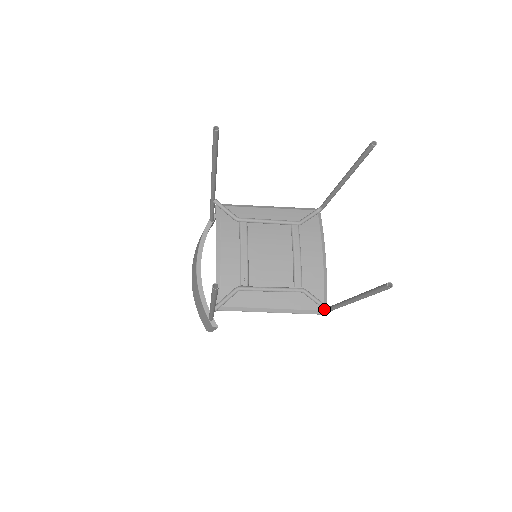
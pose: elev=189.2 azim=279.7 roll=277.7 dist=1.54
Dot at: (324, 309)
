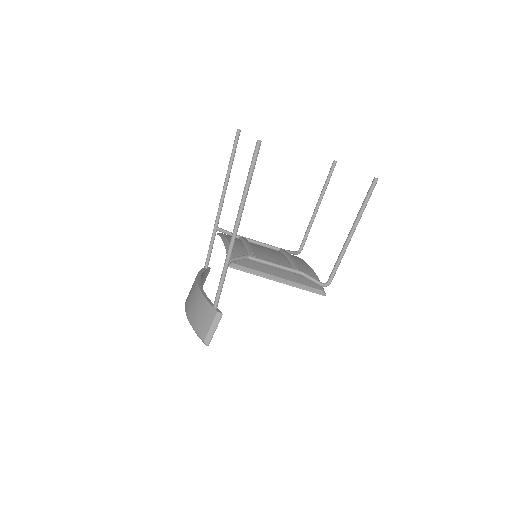
Dot at: (323, 290)
